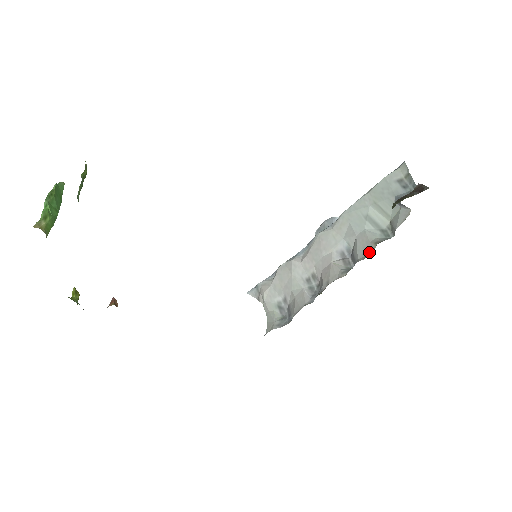
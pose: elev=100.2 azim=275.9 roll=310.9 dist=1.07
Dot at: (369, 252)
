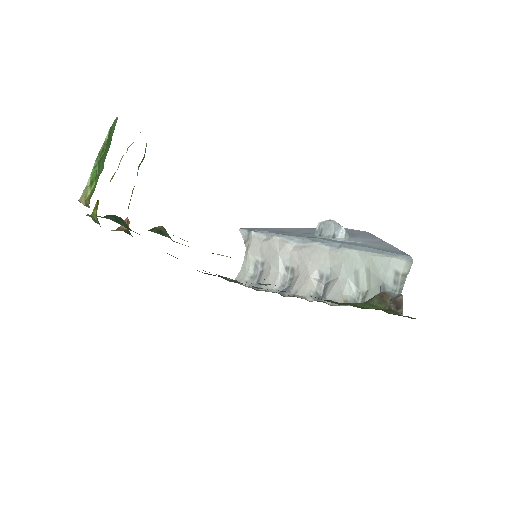
Dot at: occluded
